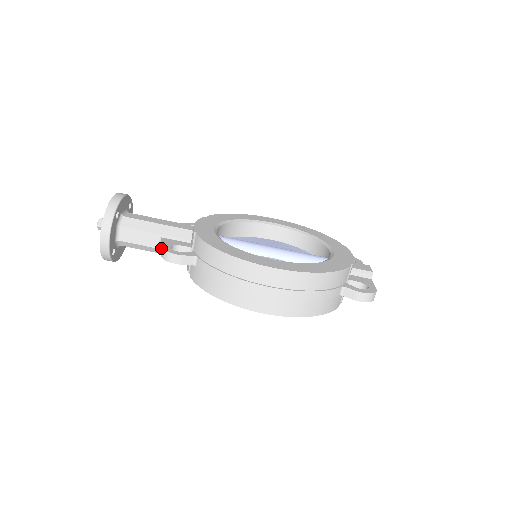
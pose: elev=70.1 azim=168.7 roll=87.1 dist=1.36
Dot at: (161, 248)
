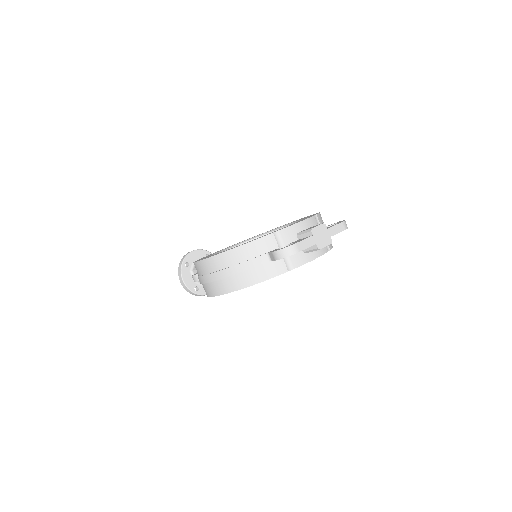
Dot at: occluded
